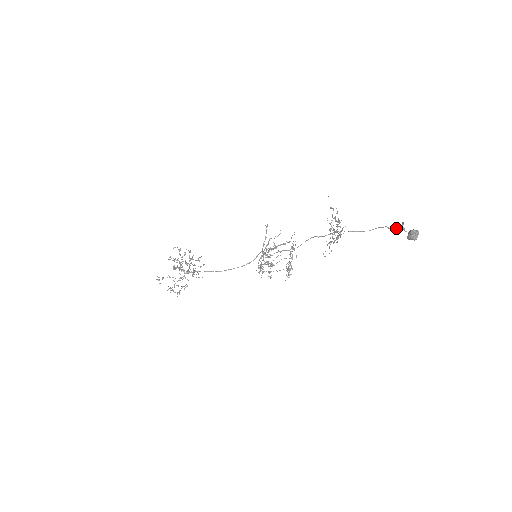
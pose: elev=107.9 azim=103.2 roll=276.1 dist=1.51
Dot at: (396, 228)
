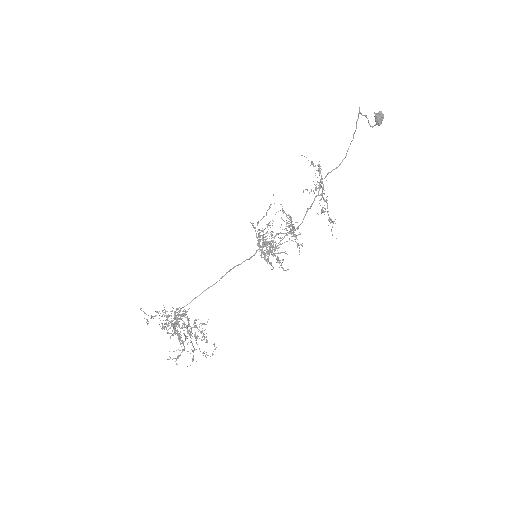
Dot at: occluded
